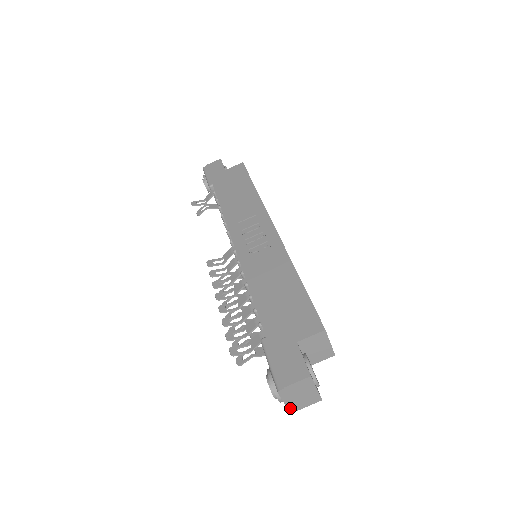
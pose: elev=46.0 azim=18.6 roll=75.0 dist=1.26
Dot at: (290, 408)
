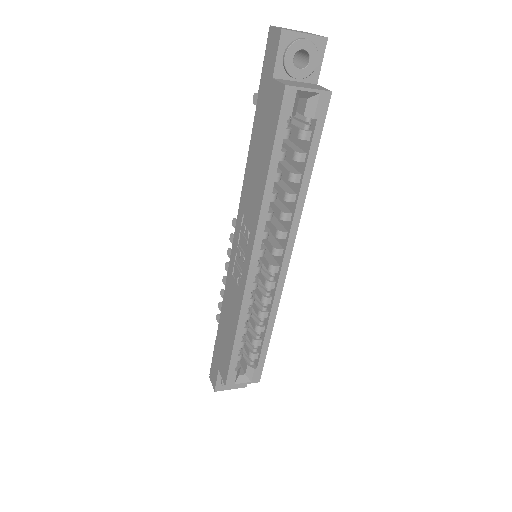
Dot at: occluded
